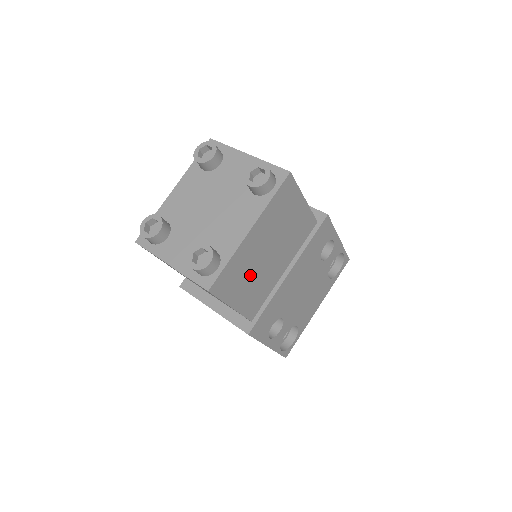
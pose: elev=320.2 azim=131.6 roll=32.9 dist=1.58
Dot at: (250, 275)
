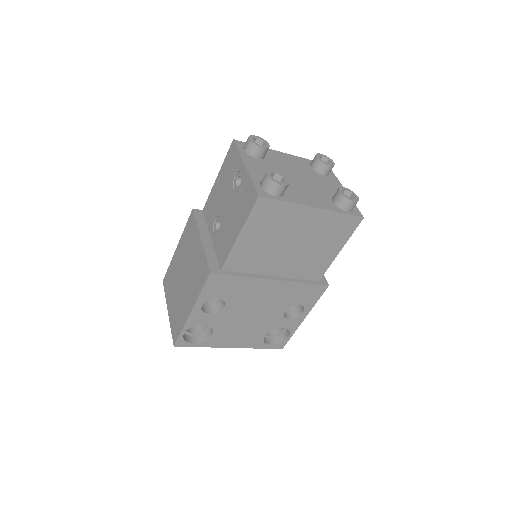
Dot at: (271, 236)
